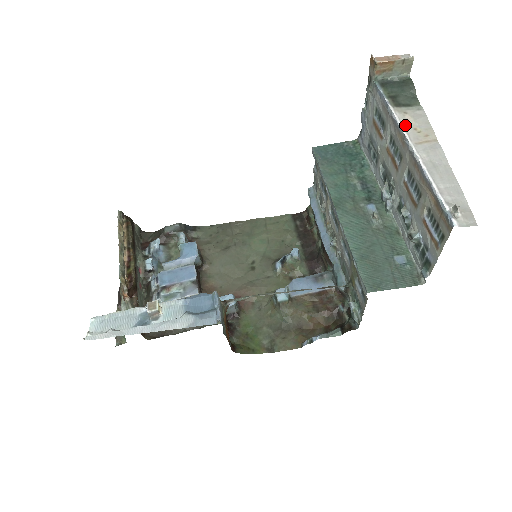
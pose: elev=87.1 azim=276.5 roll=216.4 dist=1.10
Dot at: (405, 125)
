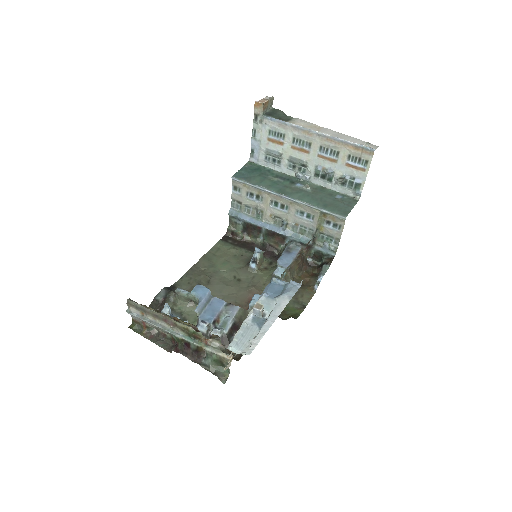
Dot at: (302, 127)
